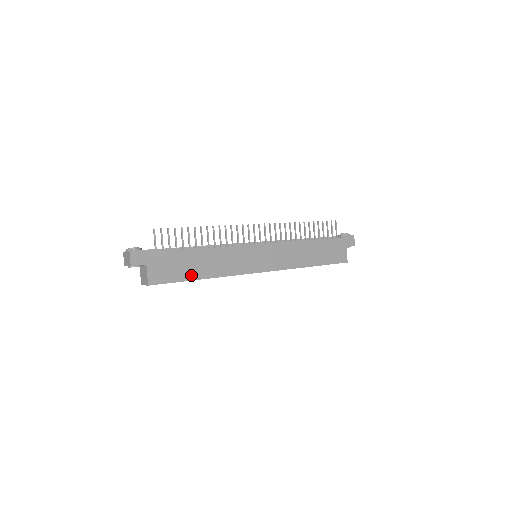
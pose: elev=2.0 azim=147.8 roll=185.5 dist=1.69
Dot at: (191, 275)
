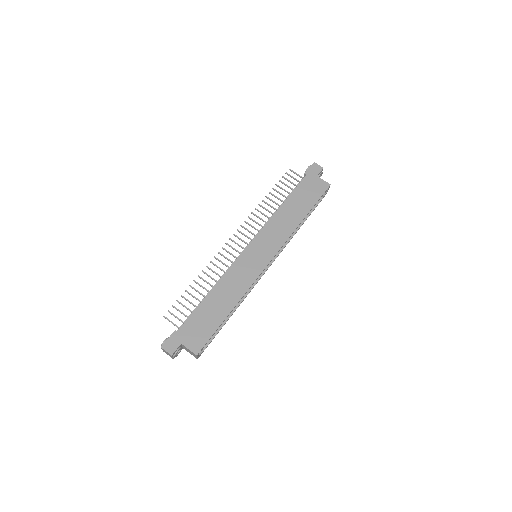
Dot at: (219, 318)
